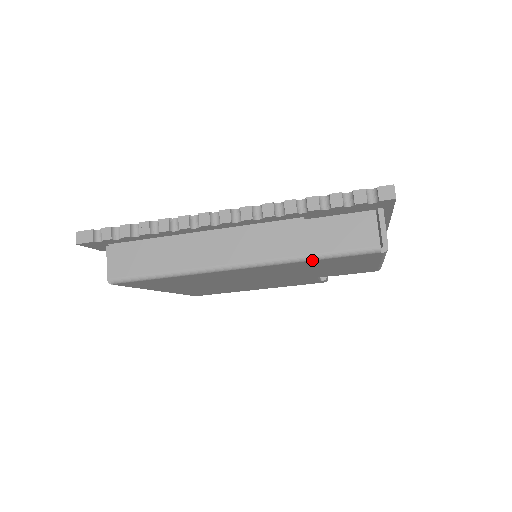
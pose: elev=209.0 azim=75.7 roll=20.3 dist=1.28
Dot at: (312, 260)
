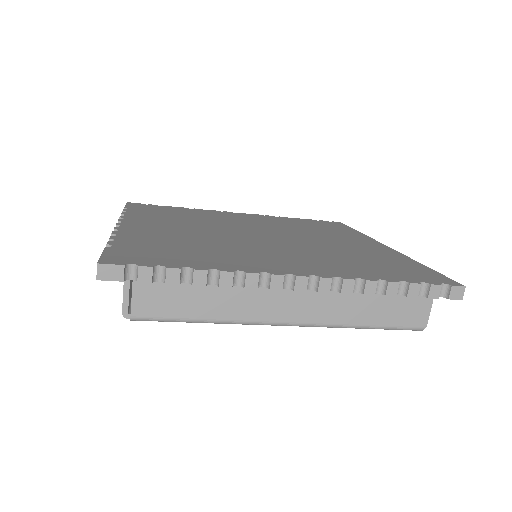
Dot at: (362, 328)
